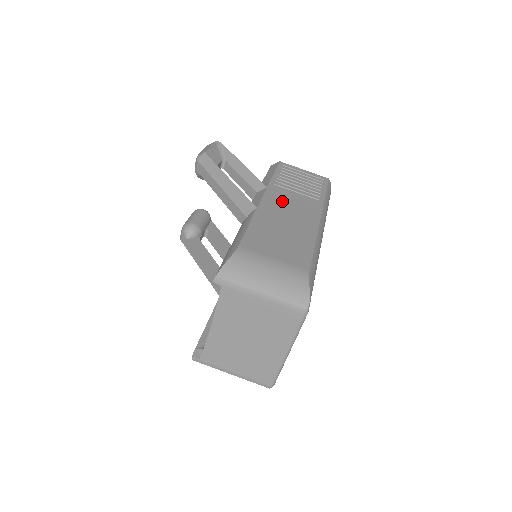
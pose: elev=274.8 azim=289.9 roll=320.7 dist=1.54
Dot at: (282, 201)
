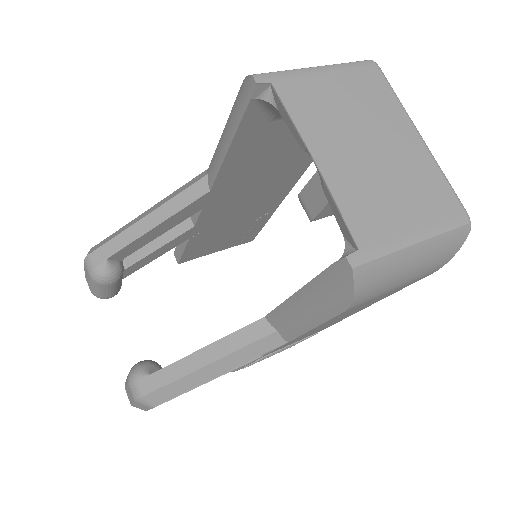
Dot at: occluded
